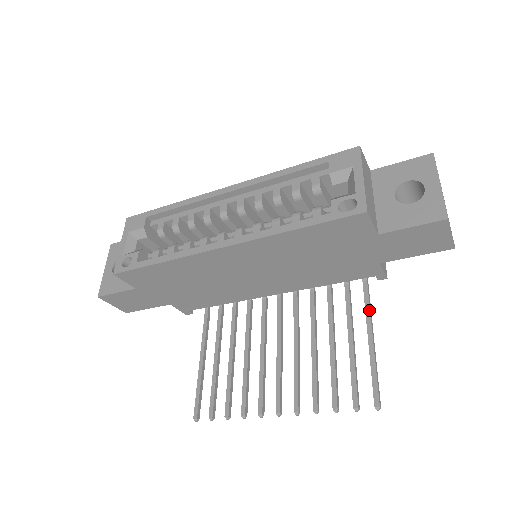
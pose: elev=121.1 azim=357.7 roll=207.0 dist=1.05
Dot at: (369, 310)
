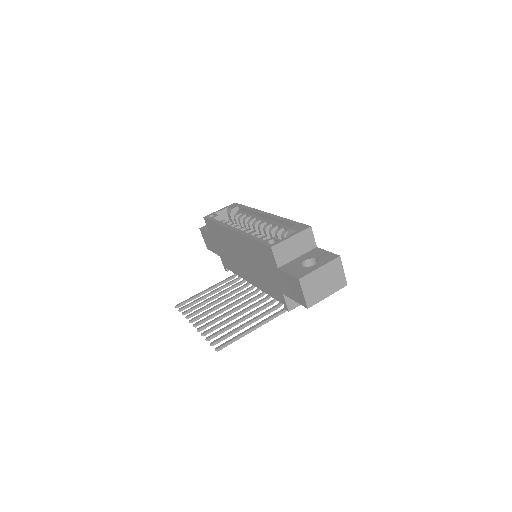
Dot at: (268, 319)
